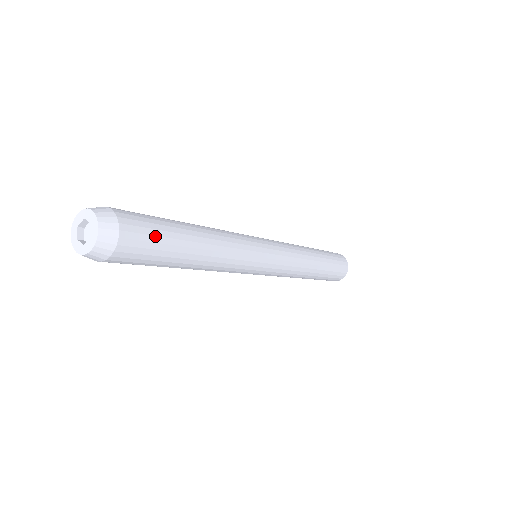
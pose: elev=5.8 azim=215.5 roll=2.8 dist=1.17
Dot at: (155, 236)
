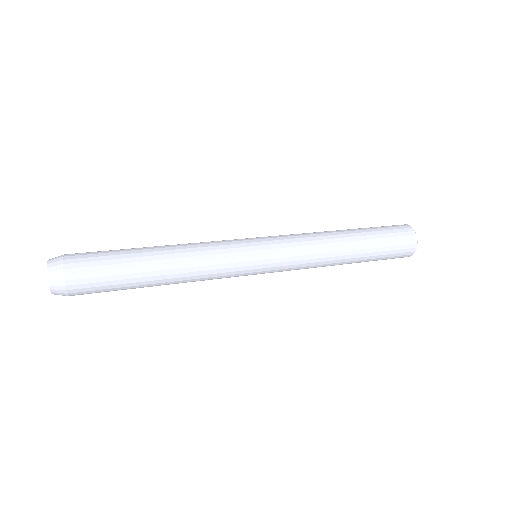
Dot at: (104, 289)
